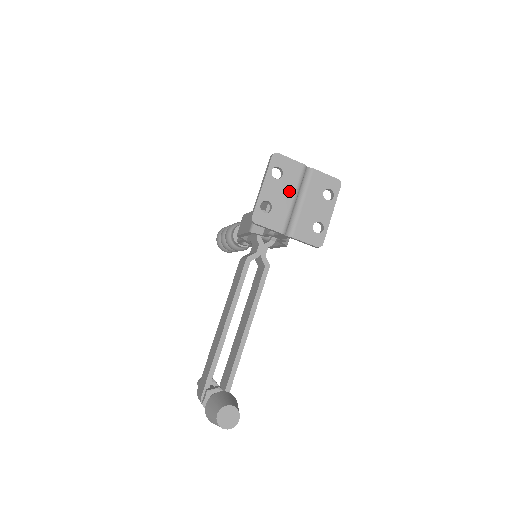
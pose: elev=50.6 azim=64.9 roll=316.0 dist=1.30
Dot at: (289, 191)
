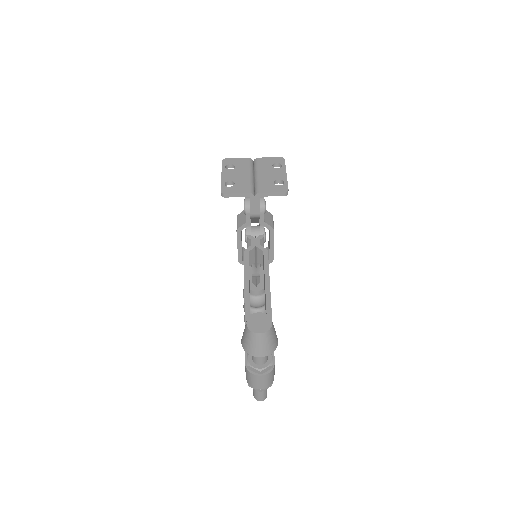
Dot at: (244, 172)
